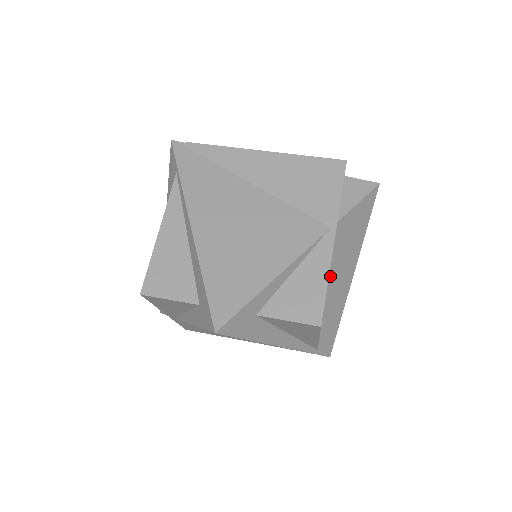
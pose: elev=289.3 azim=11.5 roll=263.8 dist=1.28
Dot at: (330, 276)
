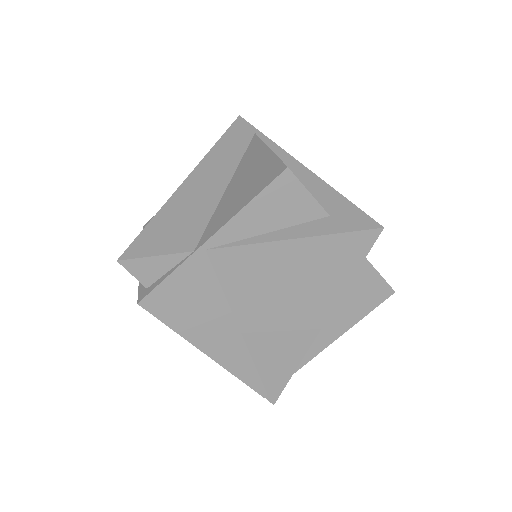
Dot at: occluded
